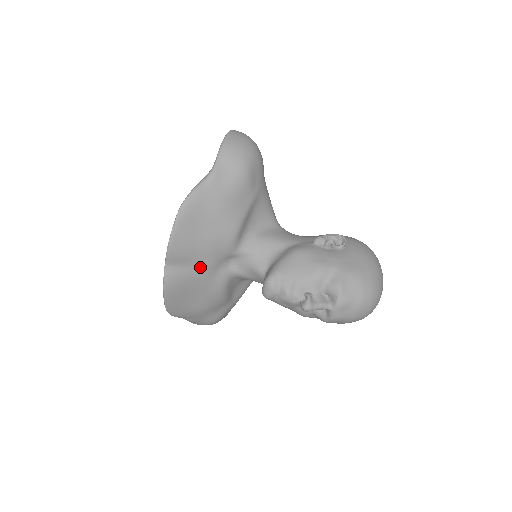
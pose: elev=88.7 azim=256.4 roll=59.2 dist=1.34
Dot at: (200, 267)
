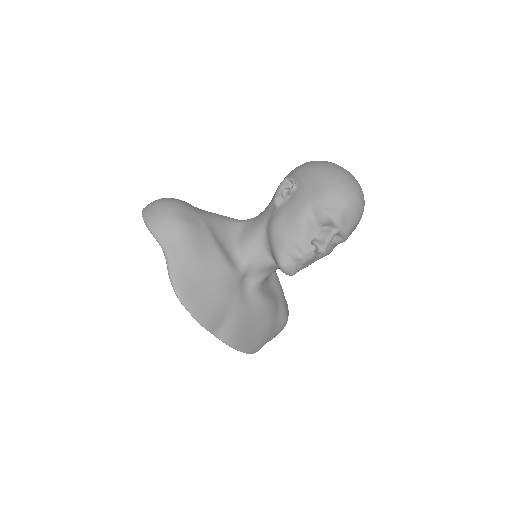
Dot at: (234, 309)
